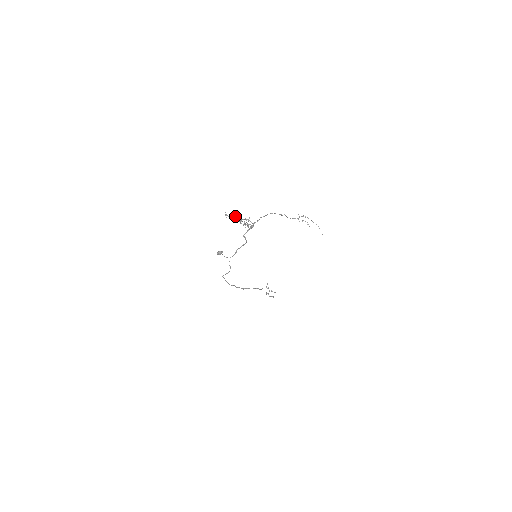
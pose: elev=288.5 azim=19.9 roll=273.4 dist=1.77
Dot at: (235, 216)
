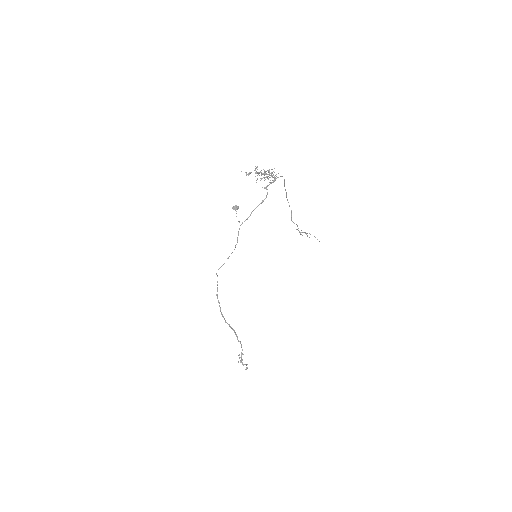
Dot at: occluded
